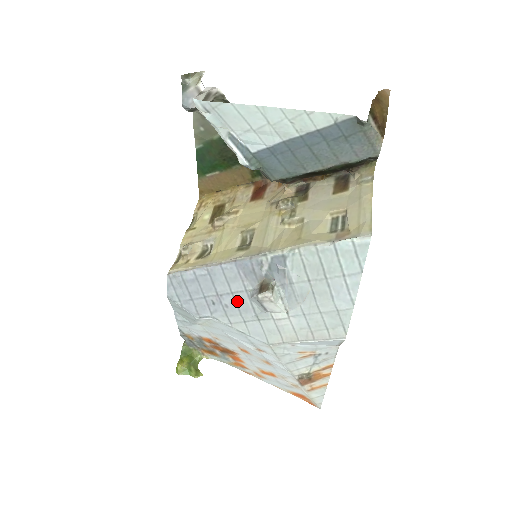
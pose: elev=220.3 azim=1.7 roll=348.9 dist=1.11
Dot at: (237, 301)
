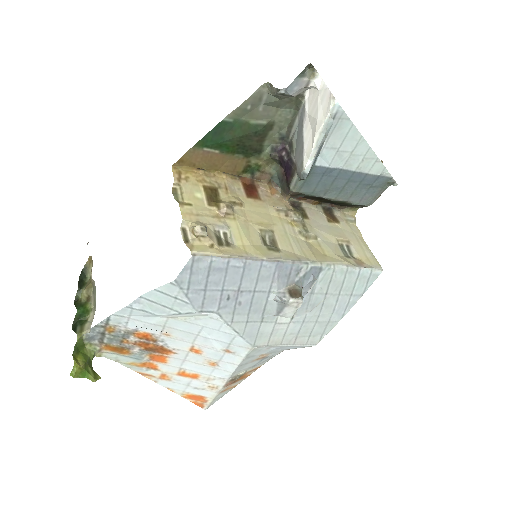
Dot at: (254, 300)
